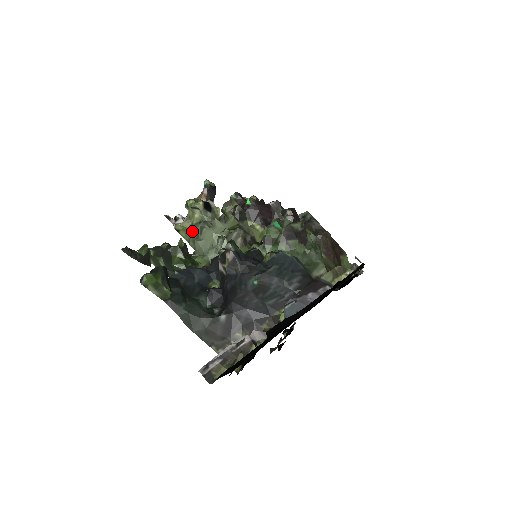
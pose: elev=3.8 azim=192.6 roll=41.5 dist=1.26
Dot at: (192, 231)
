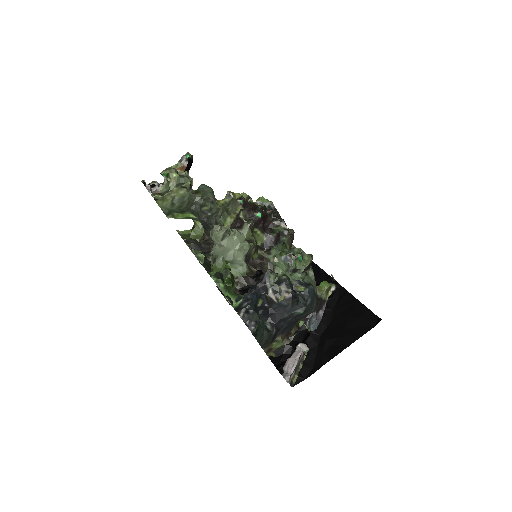
Dot at: (173, 204)
